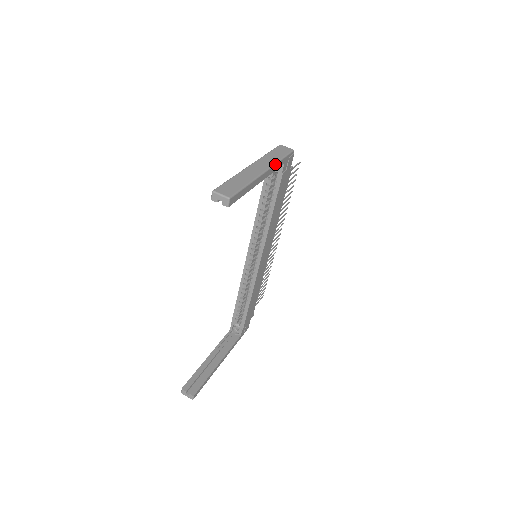
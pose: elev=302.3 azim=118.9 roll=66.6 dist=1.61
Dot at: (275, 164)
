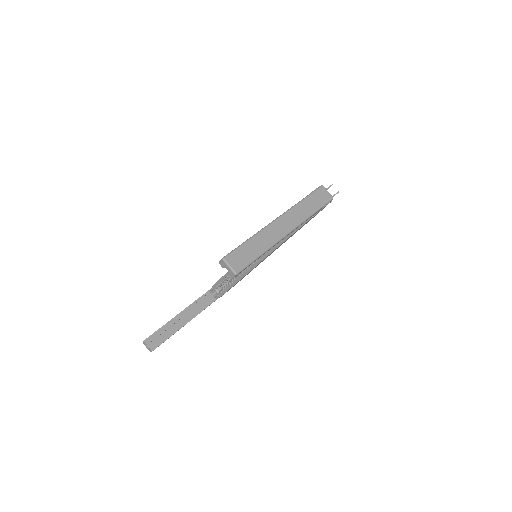
Dot at: (304, 221)
